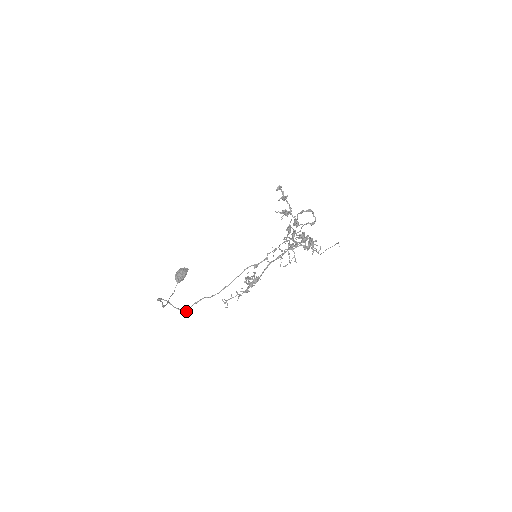
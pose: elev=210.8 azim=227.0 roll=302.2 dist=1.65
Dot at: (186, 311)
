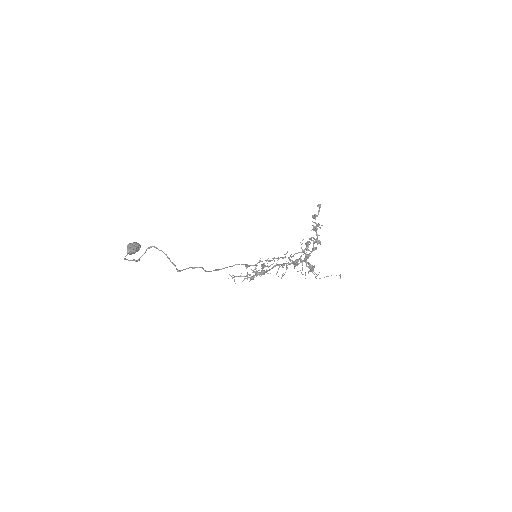
Dot at: (180, 270)
